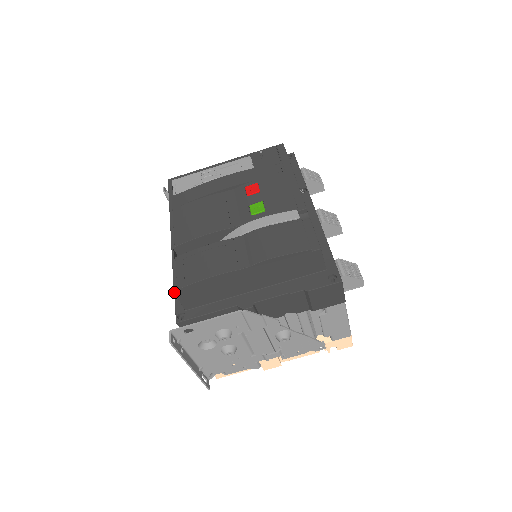
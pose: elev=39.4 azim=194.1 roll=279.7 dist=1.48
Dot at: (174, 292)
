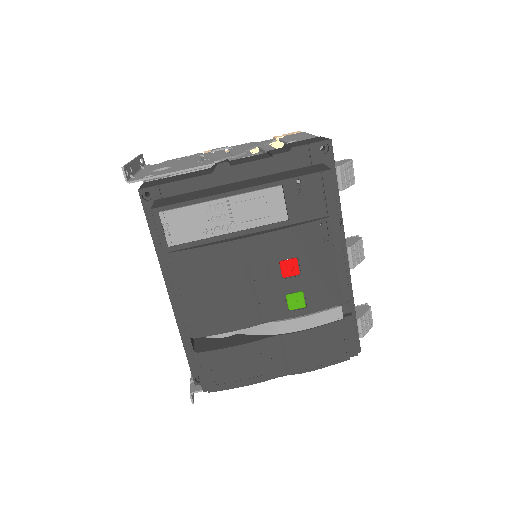
Dot at: occluded
